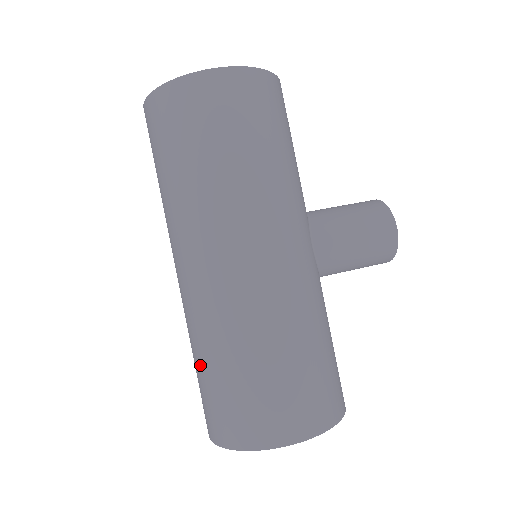
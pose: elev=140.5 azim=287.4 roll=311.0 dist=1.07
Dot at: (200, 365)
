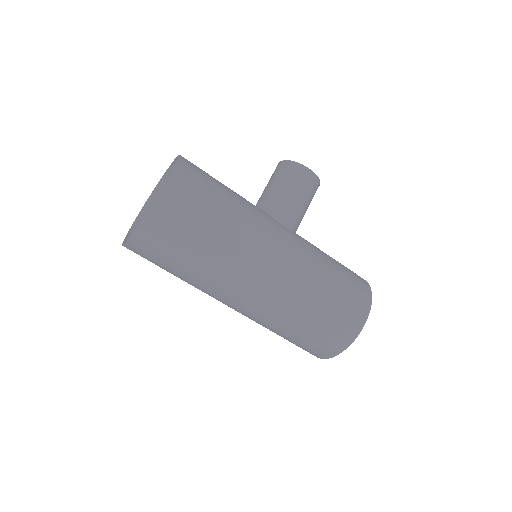
Dot at: (288, 335)
